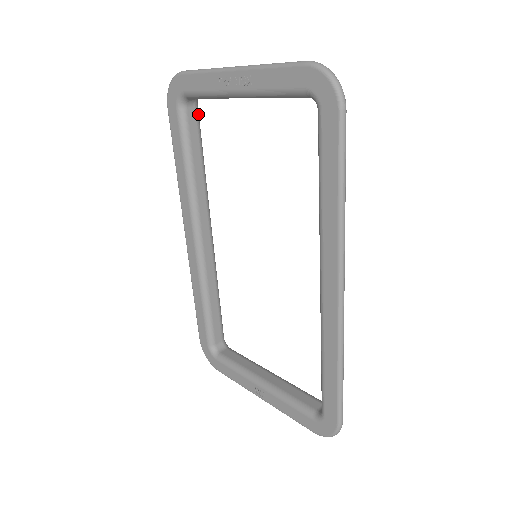
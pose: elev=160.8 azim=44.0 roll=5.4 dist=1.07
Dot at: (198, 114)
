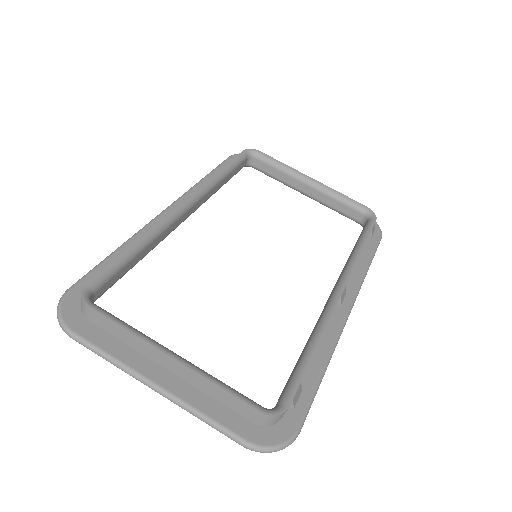
Dot at: (99, 283)
